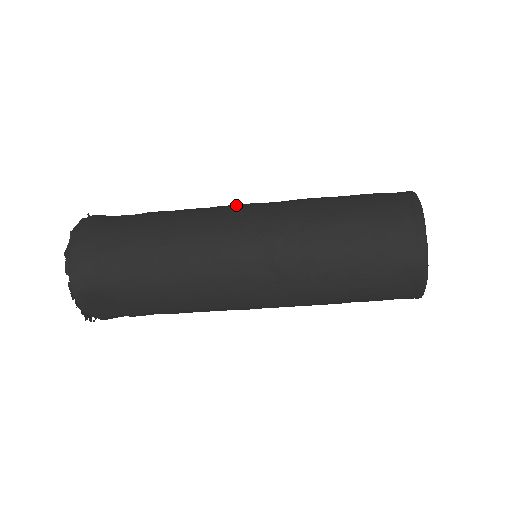
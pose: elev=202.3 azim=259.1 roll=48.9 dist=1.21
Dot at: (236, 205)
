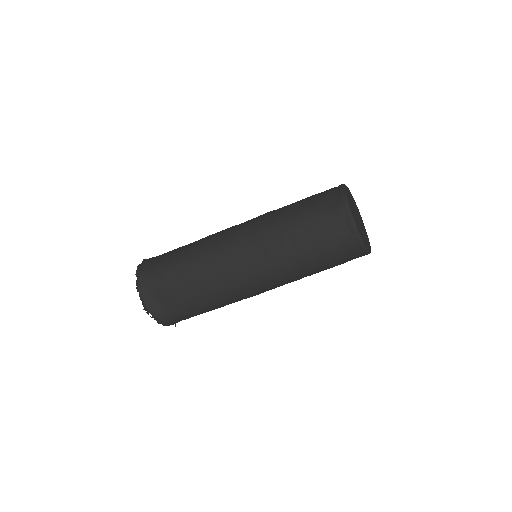
Dot at: occluded
